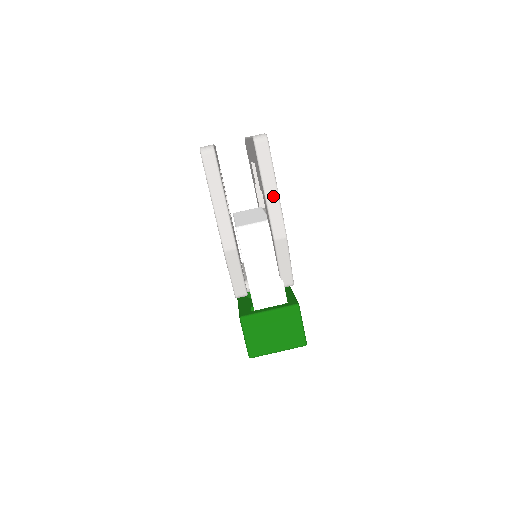
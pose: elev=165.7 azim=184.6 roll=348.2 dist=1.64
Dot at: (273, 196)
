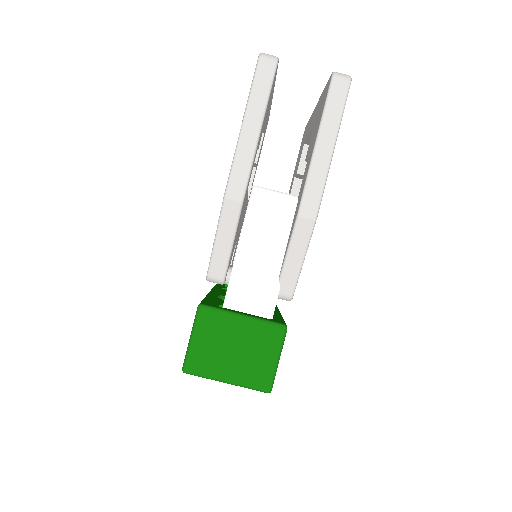
Dot at: (324, 156)
